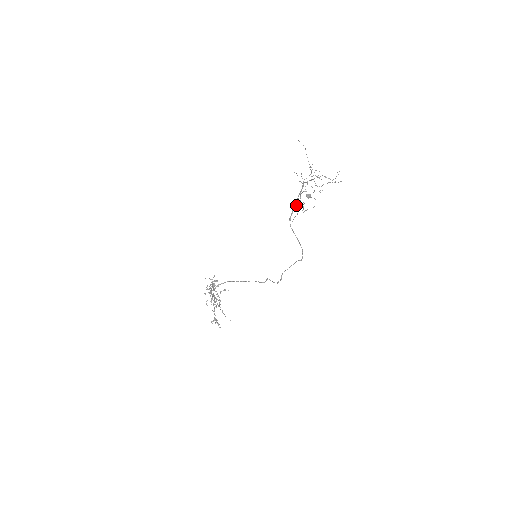
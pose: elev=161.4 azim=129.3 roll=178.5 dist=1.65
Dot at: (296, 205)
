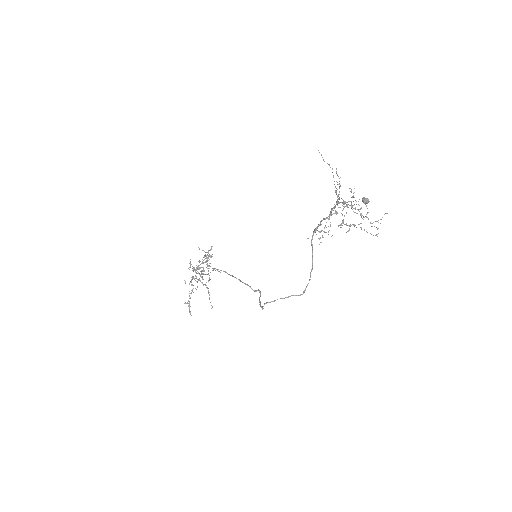
Dot at: (327, 218)
